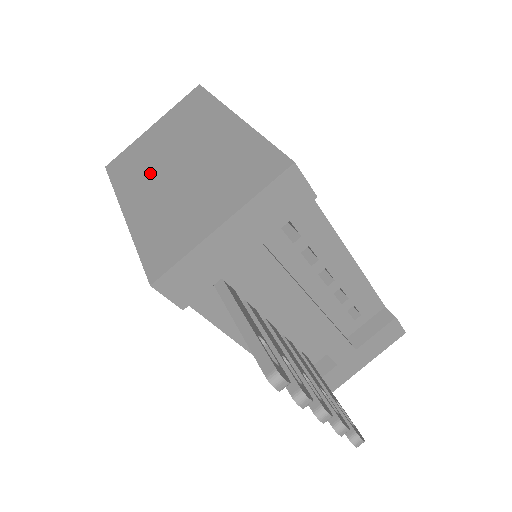
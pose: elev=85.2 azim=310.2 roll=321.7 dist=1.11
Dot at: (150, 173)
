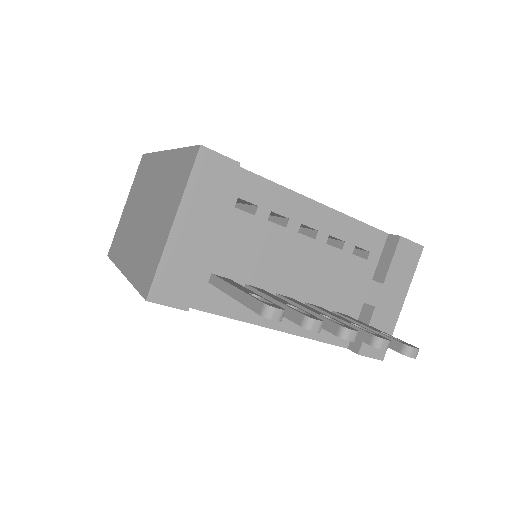
Dot at: (130, 234)
